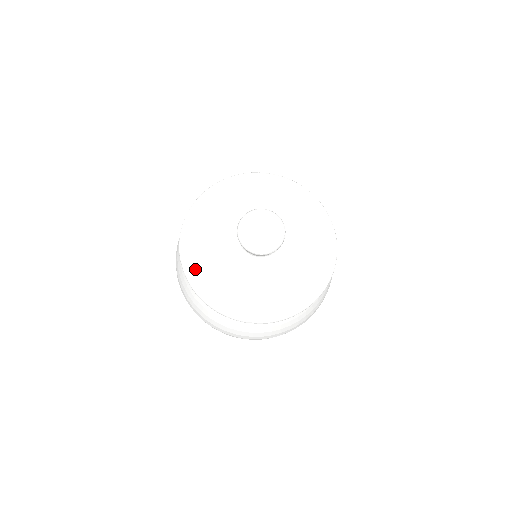
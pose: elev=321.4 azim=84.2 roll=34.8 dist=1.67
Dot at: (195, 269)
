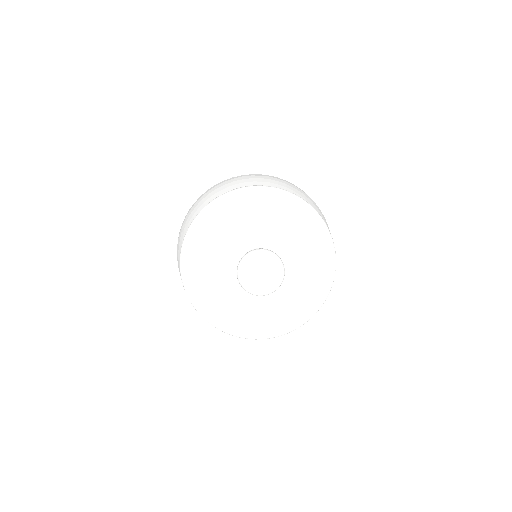
Dot at: (196, 293)
